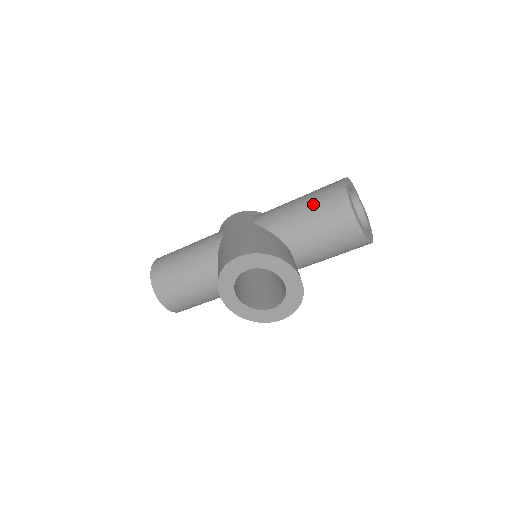
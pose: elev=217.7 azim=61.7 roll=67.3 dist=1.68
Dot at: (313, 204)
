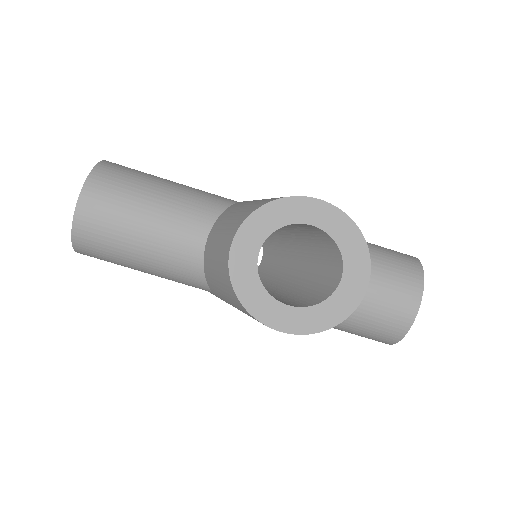
Dot at: (377, 248)
